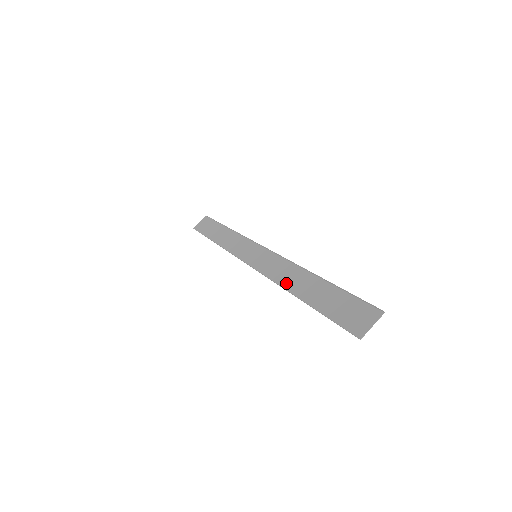
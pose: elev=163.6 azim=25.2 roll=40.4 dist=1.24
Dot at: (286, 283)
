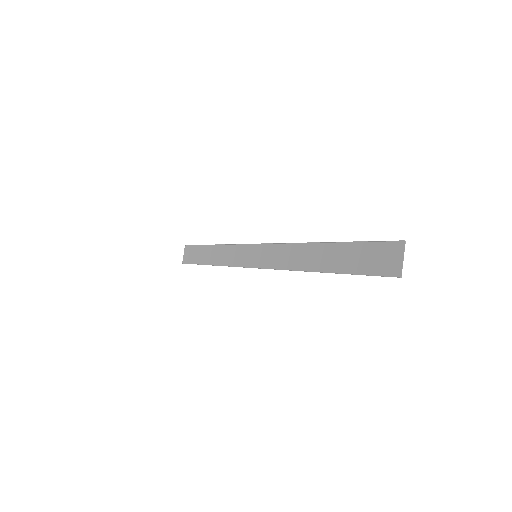
Dot at: (300, 265)
